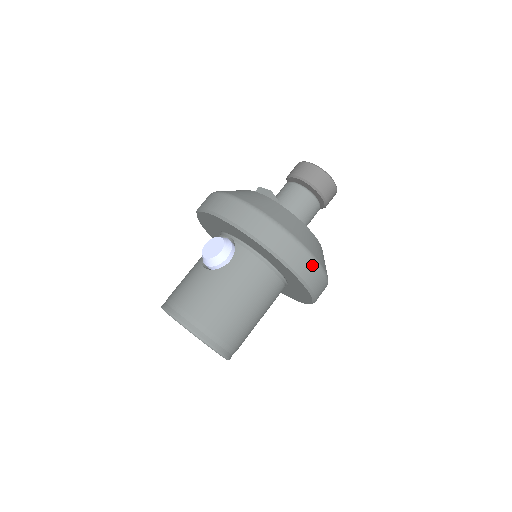
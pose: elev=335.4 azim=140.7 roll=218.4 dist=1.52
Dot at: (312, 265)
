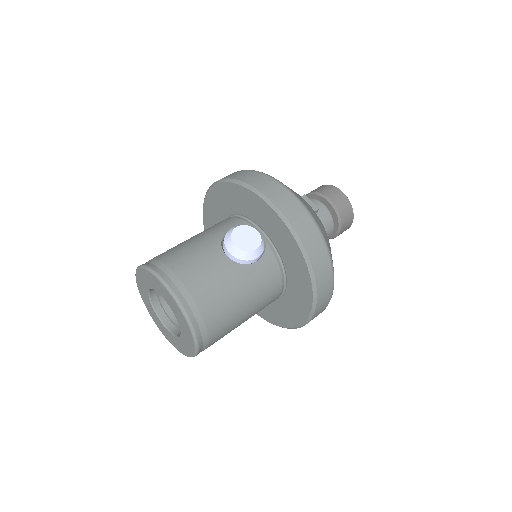
Dot at: (325, 306)
